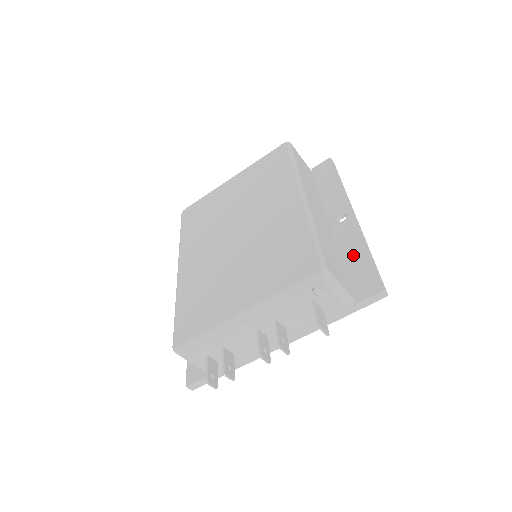
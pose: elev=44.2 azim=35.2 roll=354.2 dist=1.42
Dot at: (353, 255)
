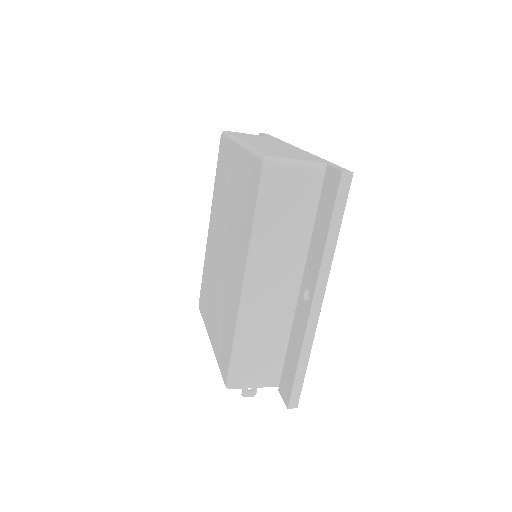
Dot at: (293, 350)
